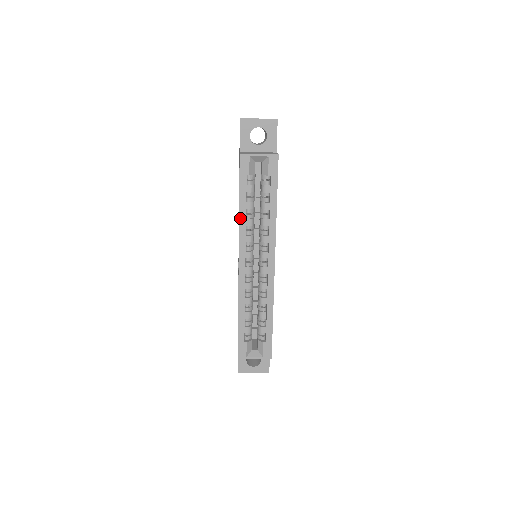
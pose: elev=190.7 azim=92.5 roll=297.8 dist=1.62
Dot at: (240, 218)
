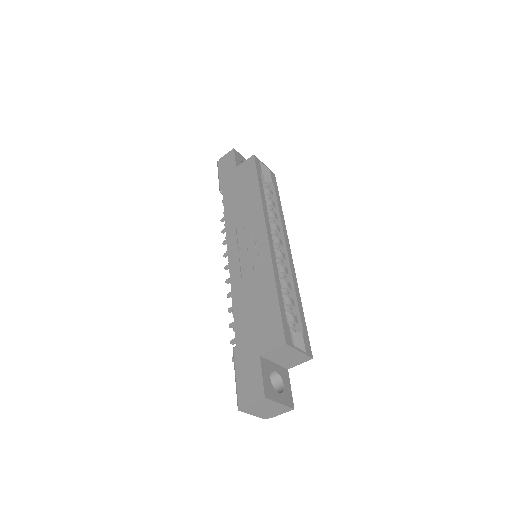
Dot at: (261, 196)
